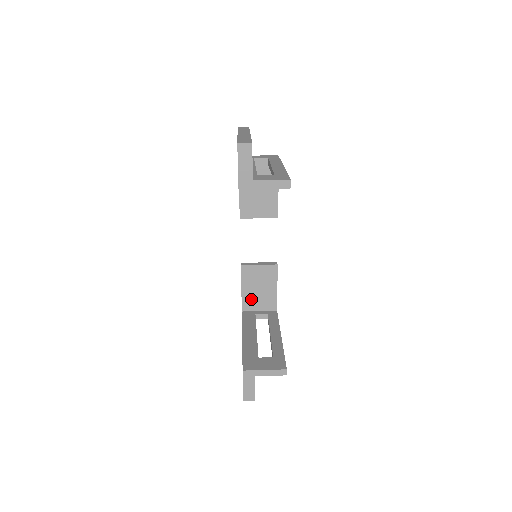
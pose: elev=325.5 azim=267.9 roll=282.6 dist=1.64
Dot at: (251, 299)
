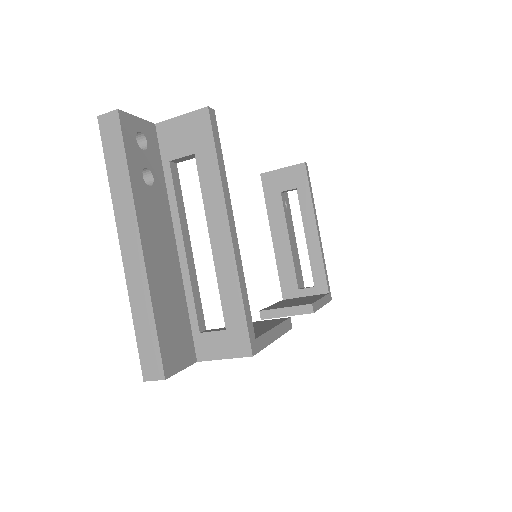
Dot at: occluded
